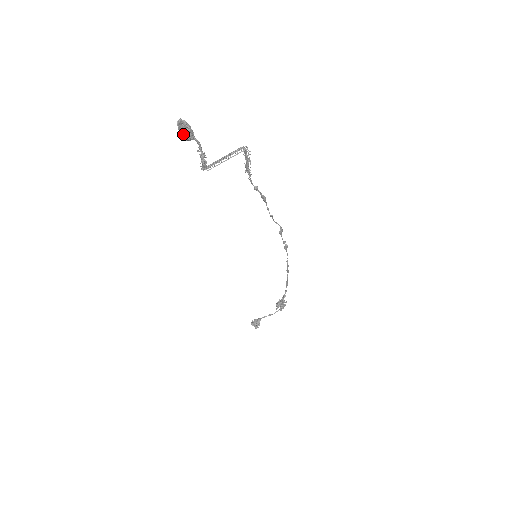
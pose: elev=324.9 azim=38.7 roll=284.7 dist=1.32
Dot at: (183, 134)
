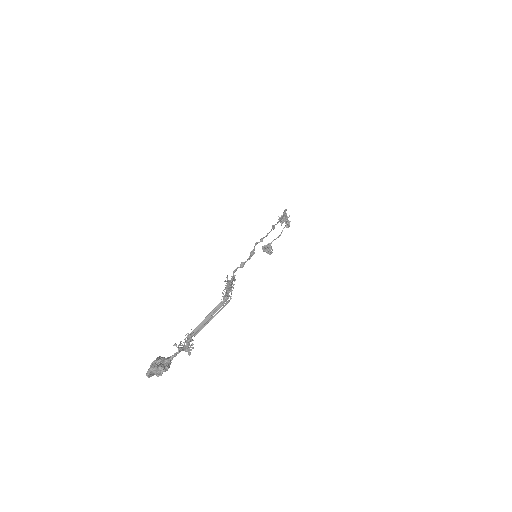
Dot at: (159, 373)
